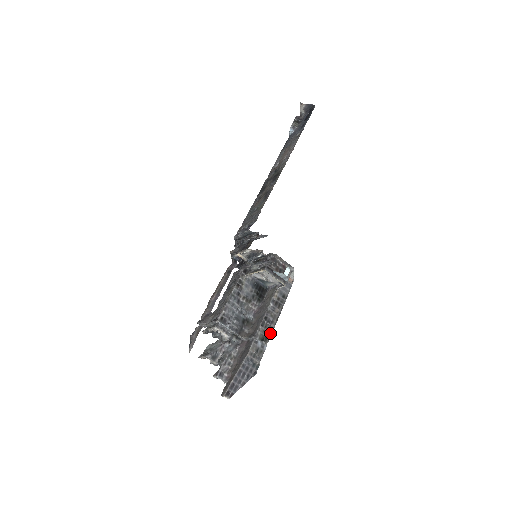
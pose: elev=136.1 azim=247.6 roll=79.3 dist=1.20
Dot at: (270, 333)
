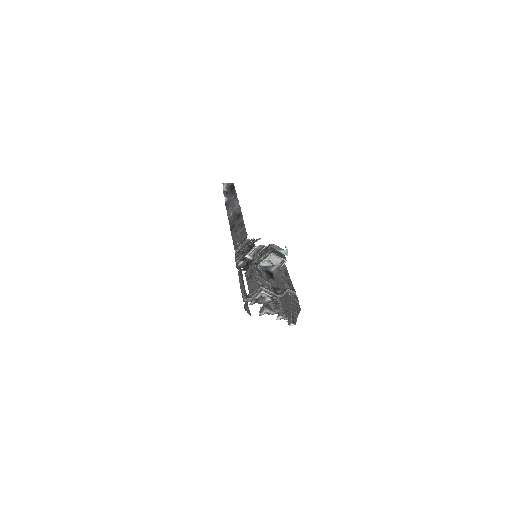
Dot at: (293, 288)
